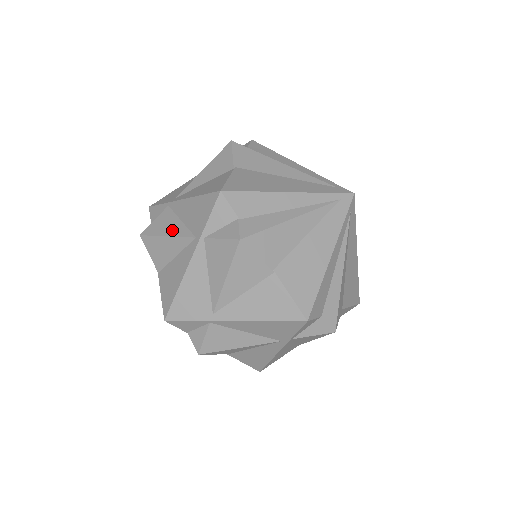
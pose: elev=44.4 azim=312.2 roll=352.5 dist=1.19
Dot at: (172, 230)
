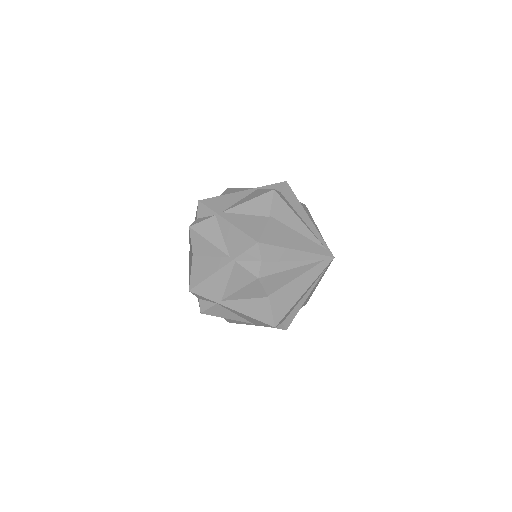
Dot at: (231, 317)
